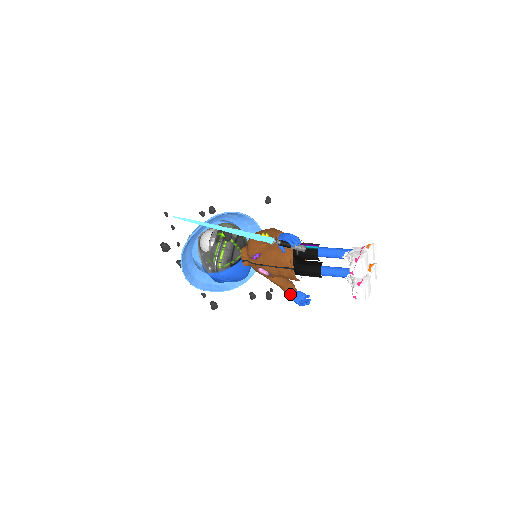
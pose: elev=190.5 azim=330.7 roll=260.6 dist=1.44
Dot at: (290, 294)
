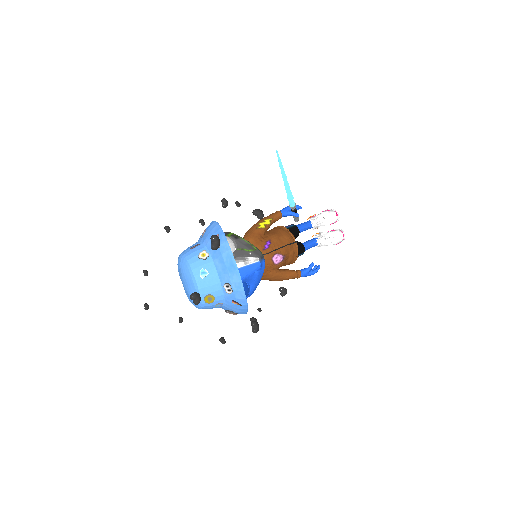
Dot at: (302, 270)
